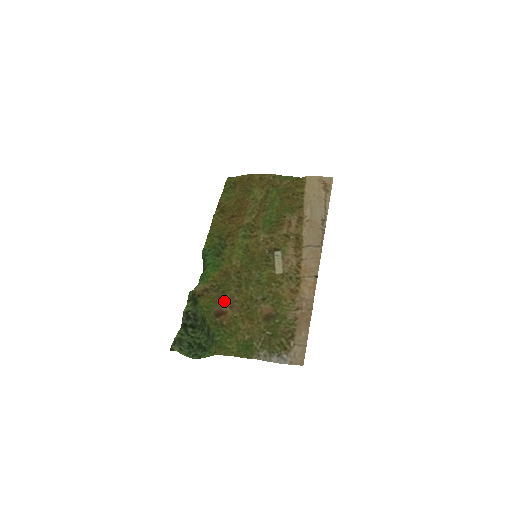
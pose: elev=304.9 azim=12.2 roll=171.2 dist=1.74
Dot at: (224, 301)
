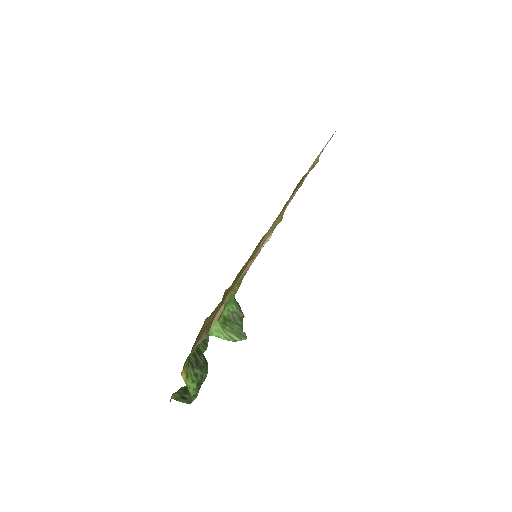
Dot at: occluded
